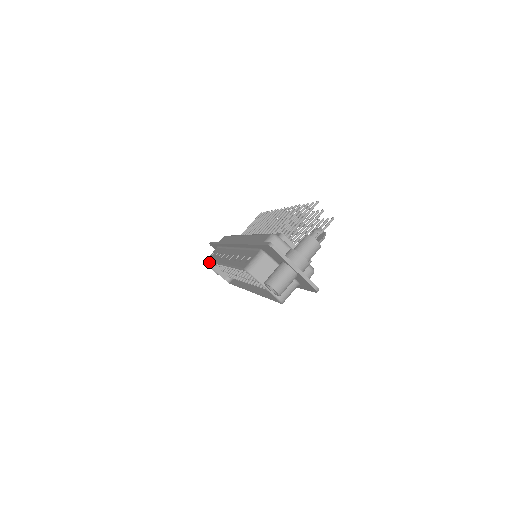
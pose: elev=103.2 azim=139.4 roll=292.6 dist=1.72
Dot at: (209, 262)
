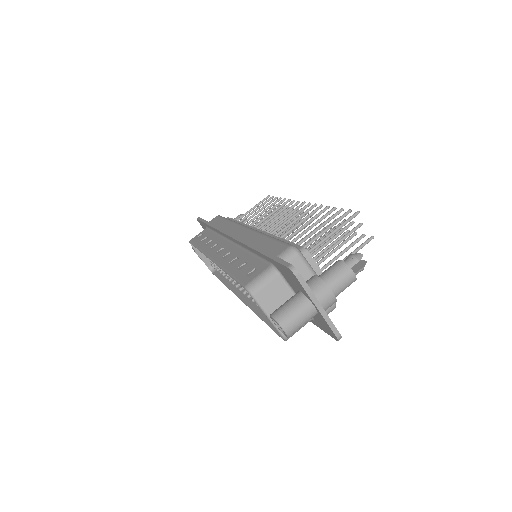
Dot at: occluded
